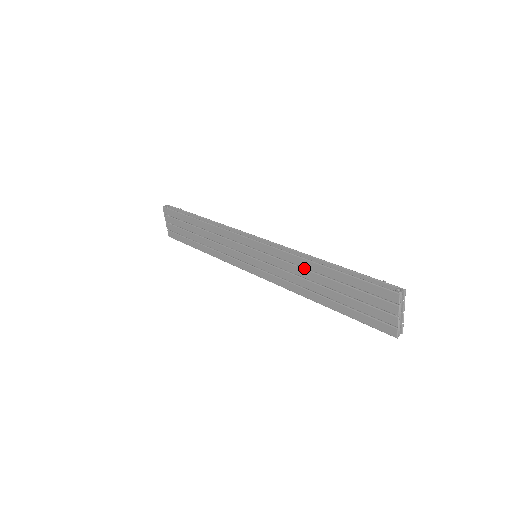
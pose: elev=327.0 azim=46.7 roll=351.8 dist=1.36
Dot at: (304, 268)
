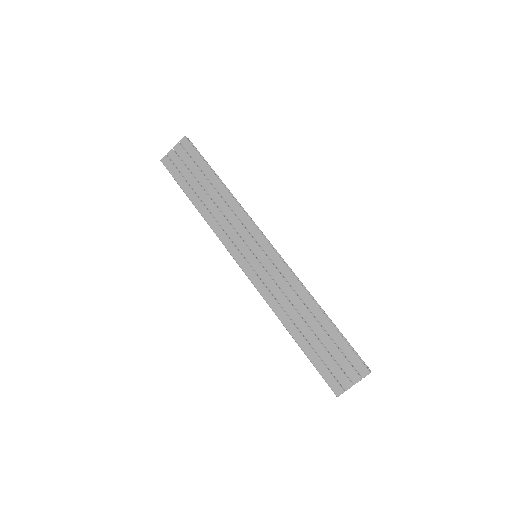
Dot at: (302, 301)
